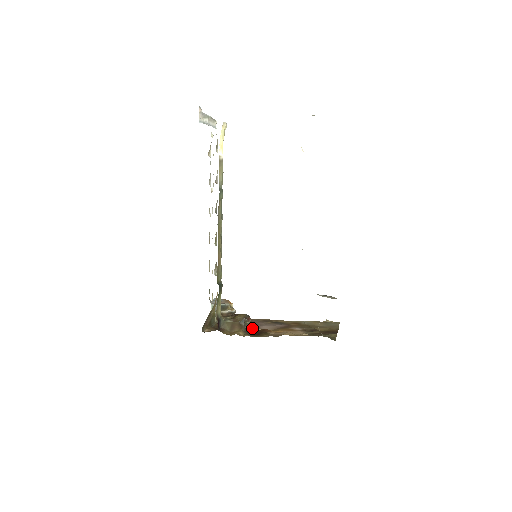
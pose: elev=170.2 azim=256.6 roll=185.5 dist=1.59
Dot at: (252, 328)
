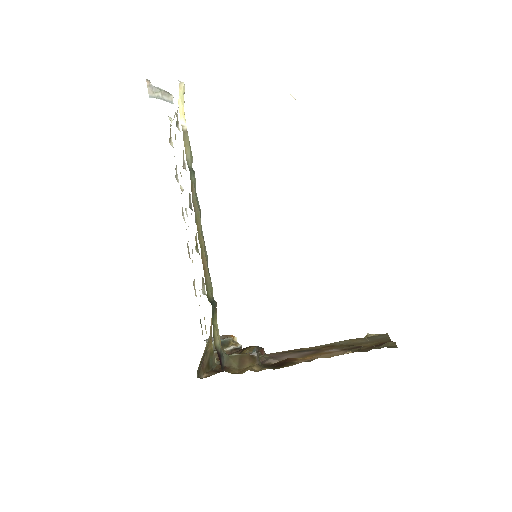
Dot at: (269, 361)
